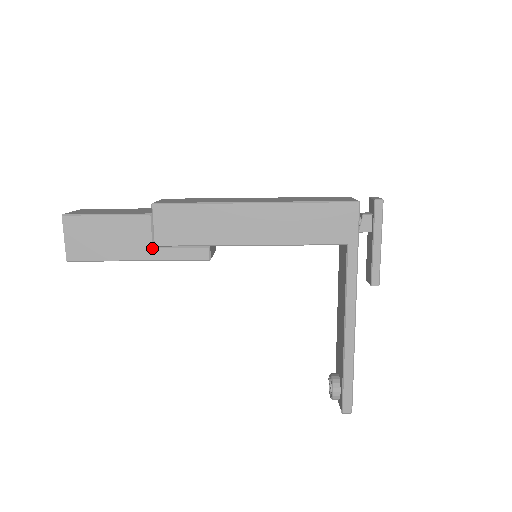
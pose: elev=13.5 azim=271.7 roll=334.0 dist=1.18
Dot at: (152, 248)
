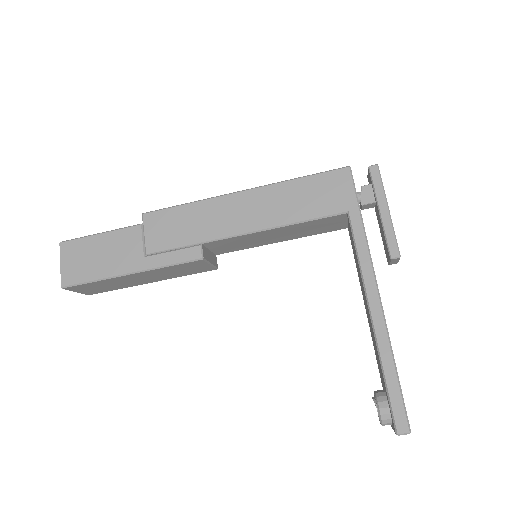
Dot at: (143, 257)
